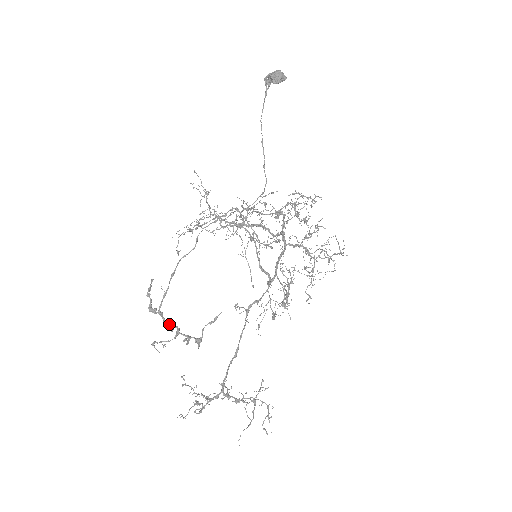
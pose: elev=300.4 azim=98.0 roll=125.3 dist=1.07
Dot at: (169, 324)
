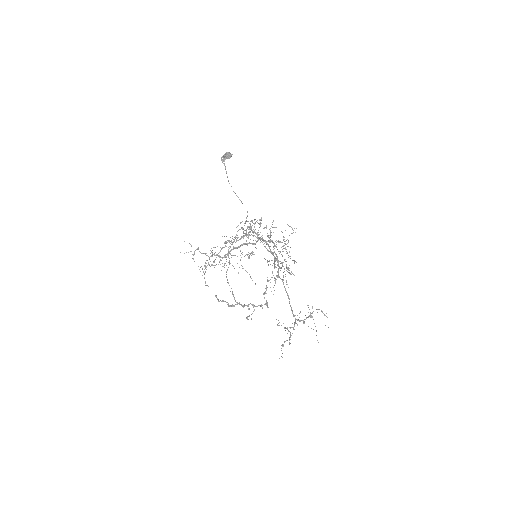
Dot at: (246, 305)
